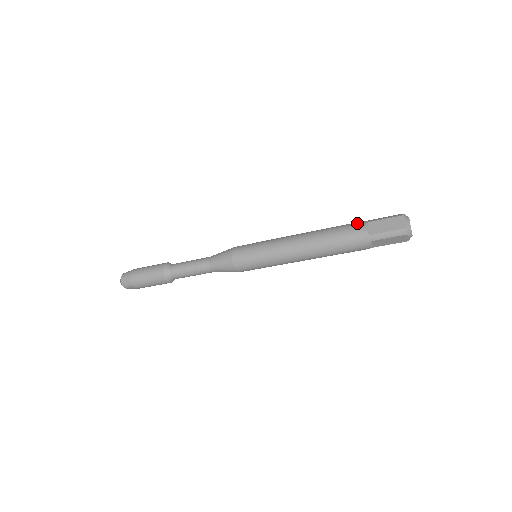
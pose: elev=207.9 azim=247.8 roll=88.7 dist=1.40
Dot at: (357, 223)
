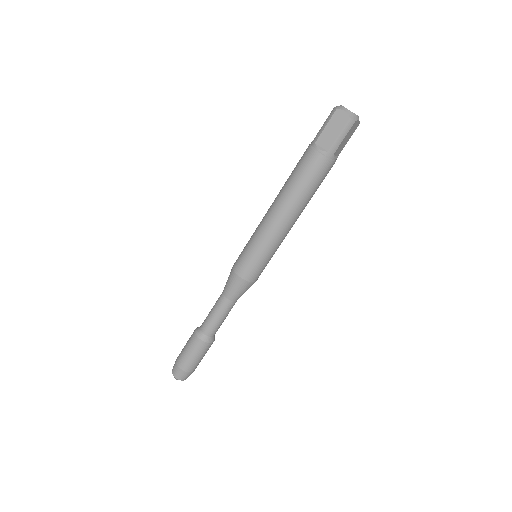
Dot at: occluded
